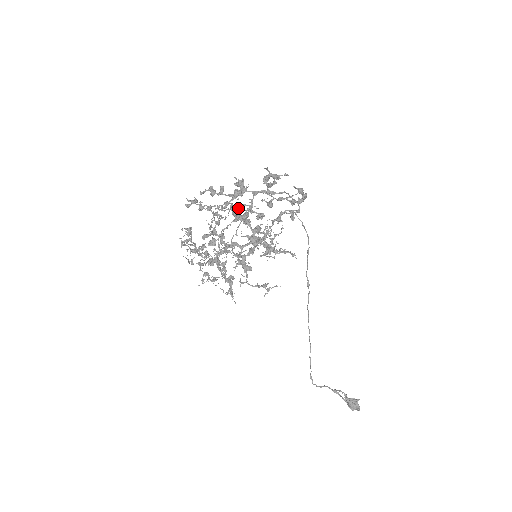
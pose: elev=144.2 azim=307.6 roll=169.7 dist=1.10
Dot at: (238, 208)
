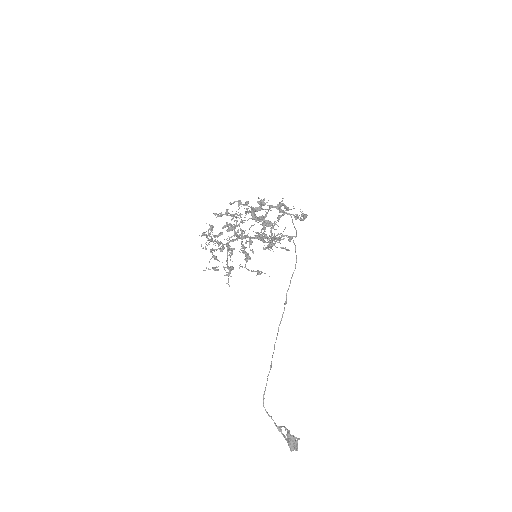
Dot at: (257, 210)
